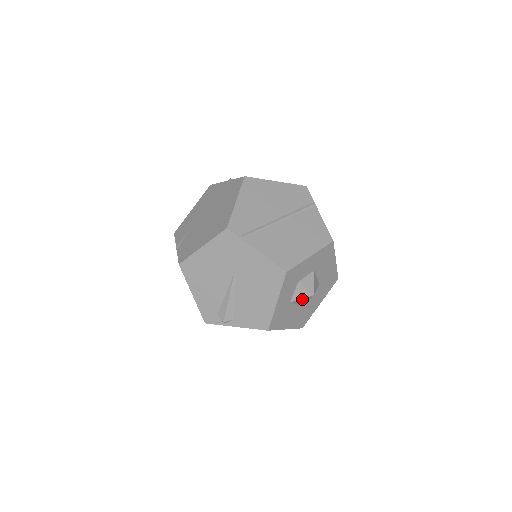
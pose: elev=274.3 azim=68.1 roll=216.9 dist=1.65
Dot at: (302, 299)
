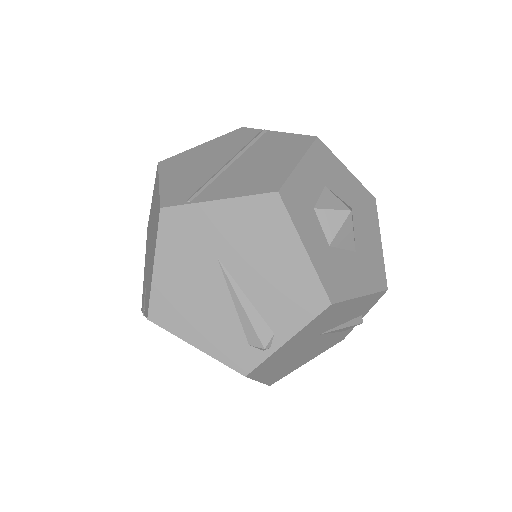
Dot at: (341, 230)
